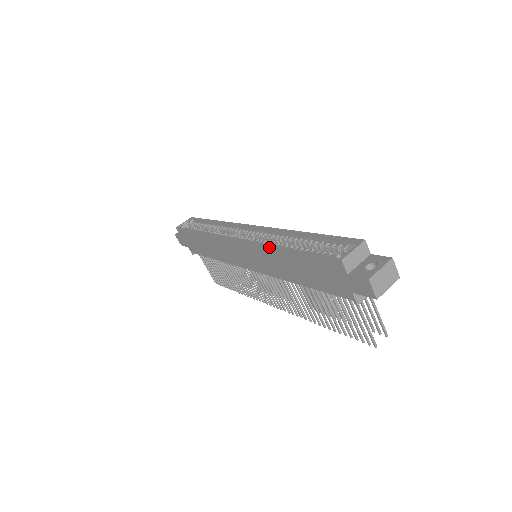
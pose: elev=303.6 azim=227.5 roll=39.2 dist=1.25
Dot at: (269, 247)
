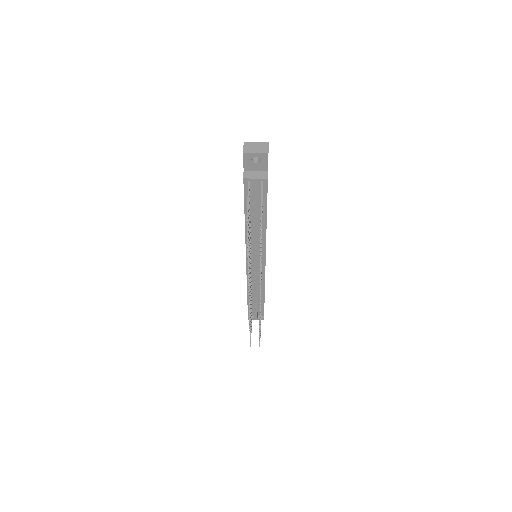
Dot at: occluded
